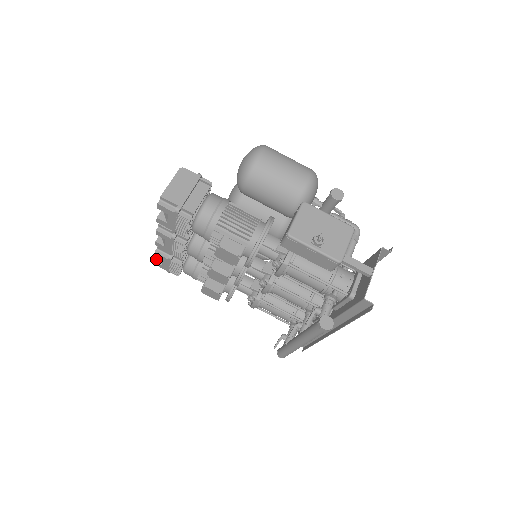
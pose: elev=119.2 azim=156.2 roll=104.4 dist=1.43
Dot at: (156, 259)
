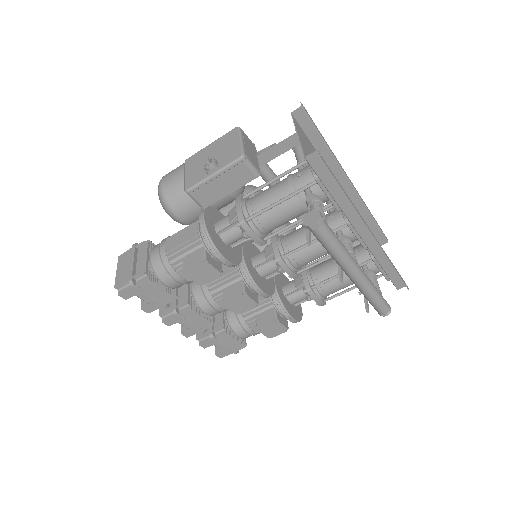
Dot at: (215, 352)
